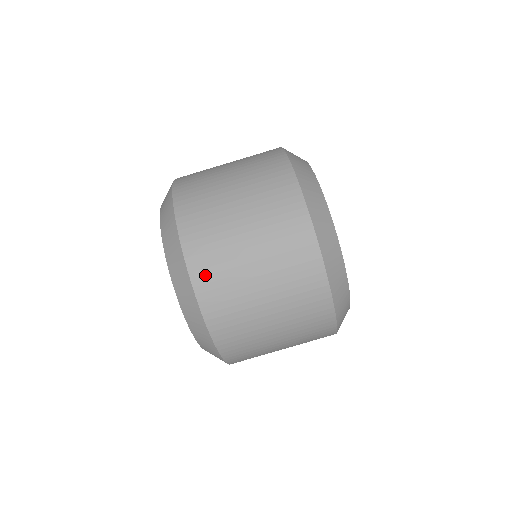
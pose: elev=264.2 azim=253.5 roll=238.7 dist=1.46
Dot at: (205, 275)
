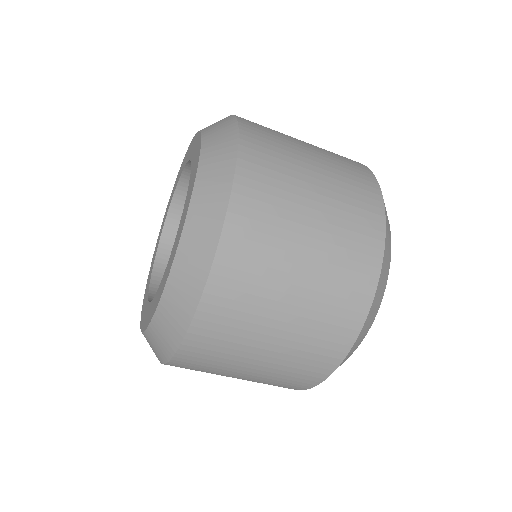
Dot at: (234, 267)
